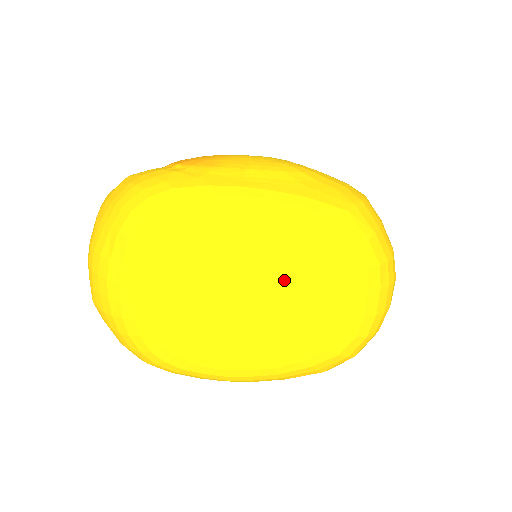
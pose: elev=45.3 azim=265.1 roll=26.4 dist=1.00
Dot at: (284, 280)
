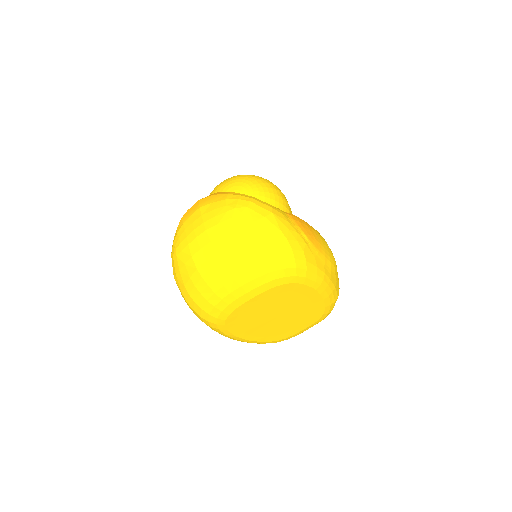
Dot at: (297, 315)
